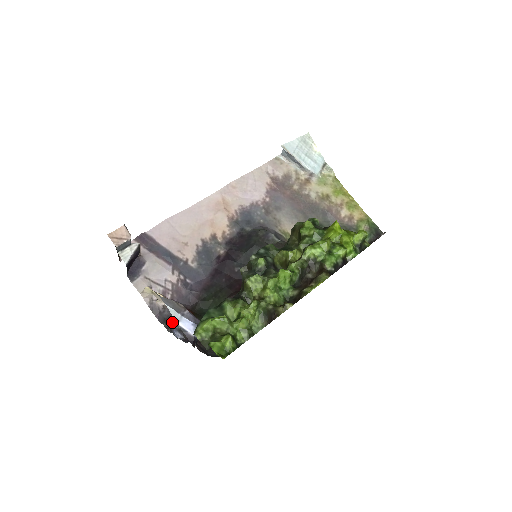
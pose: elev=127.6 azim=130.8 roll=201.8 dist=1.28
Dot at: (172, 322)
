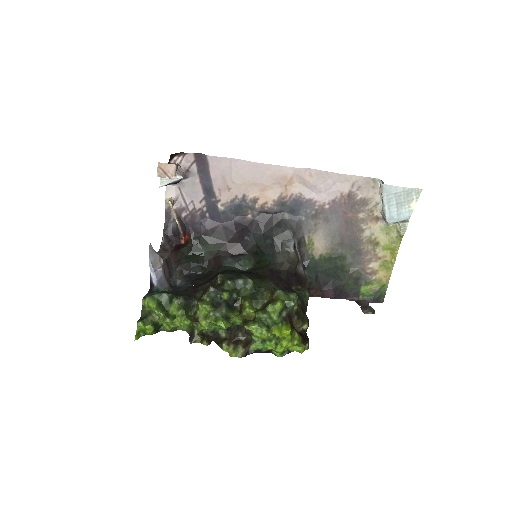
Dot at: (157, 252)
